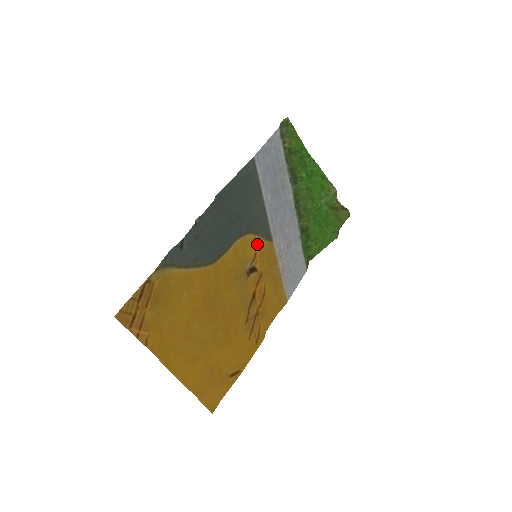
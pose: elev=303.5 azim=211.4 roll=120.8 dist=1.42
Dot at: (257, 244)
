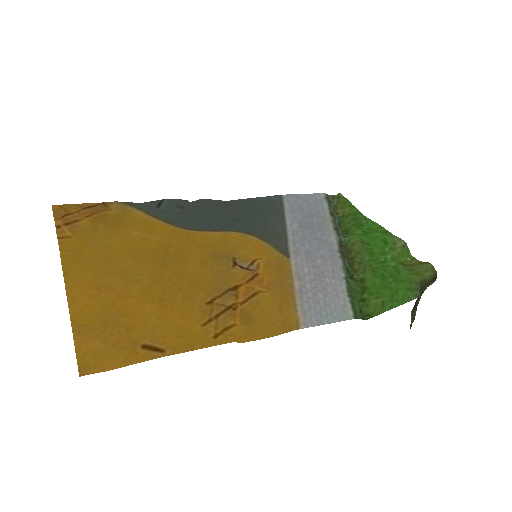
Dot at: (264, 252)
